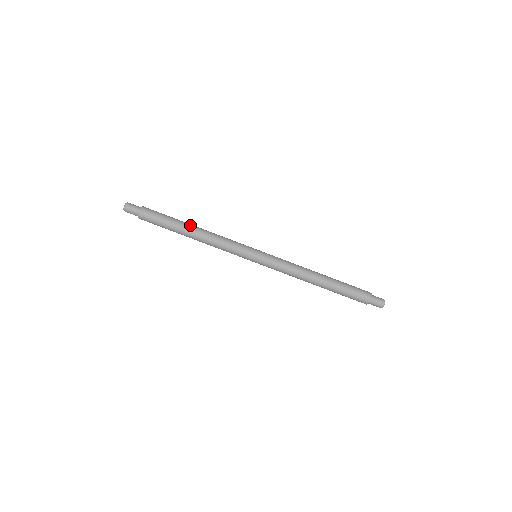
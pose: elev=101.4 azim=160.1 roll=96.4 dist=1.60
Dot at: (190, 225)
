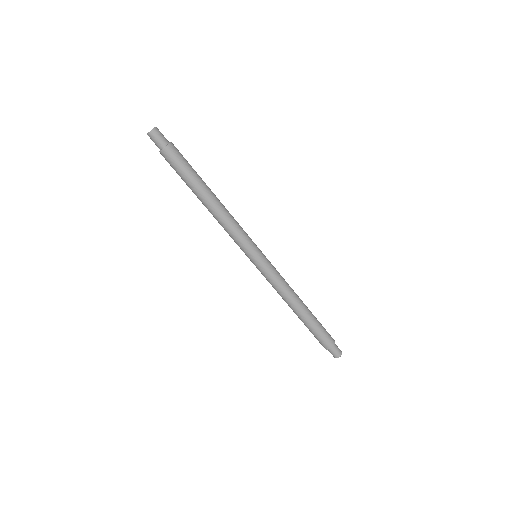
Dot at: (210, 192)
